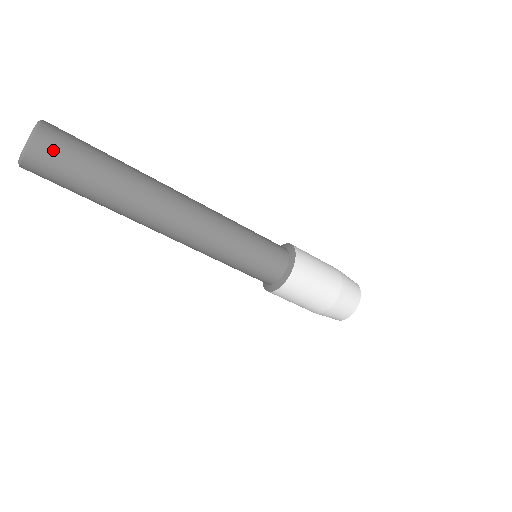
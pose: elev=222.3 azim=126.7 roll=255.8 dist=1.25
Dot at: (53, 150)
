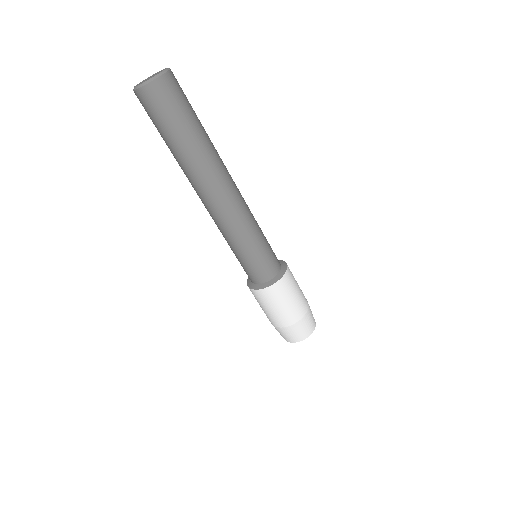
Dot at: (179, 86)
